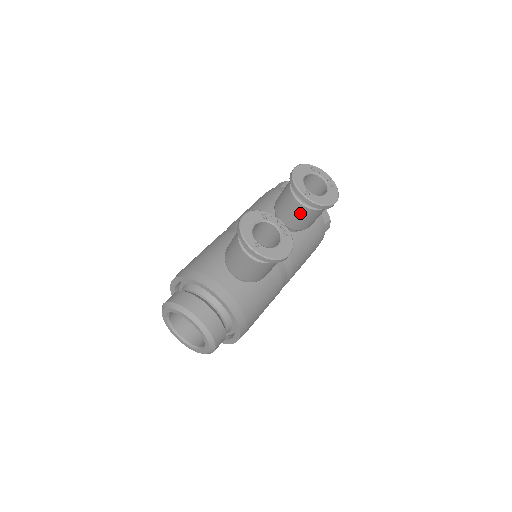
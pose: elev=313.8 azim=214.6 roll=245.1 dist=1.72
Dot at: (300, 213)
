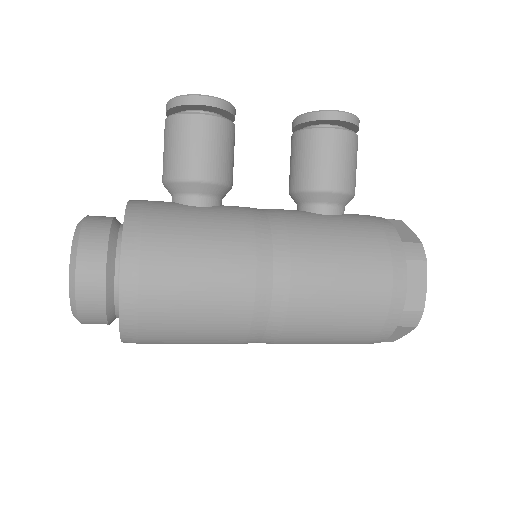
Dot at: (297, 149)
